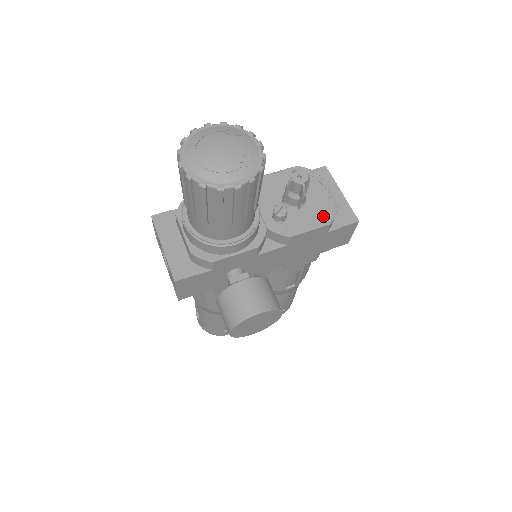
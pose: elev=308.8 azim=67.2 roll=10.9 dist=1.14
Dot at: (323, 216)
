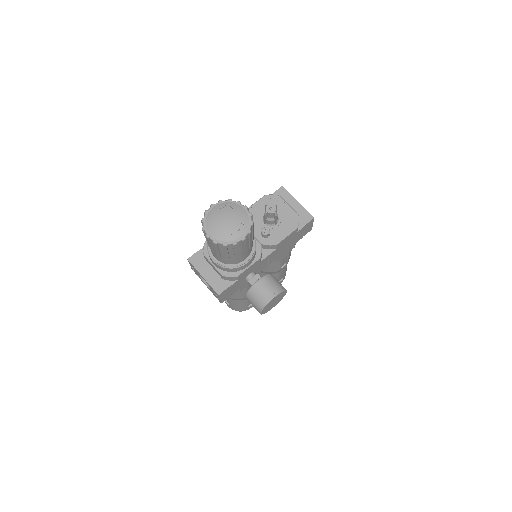
Dot at: (292, 224)
